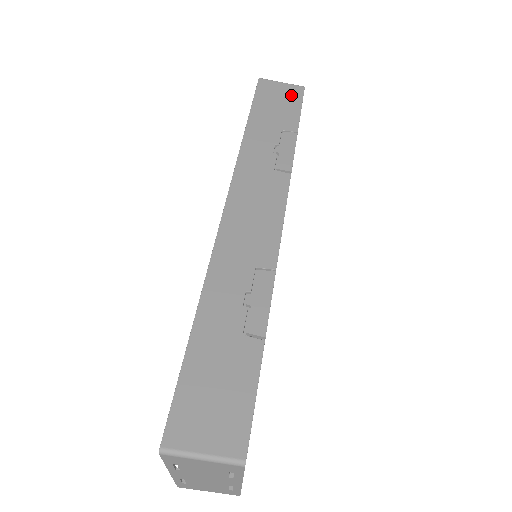
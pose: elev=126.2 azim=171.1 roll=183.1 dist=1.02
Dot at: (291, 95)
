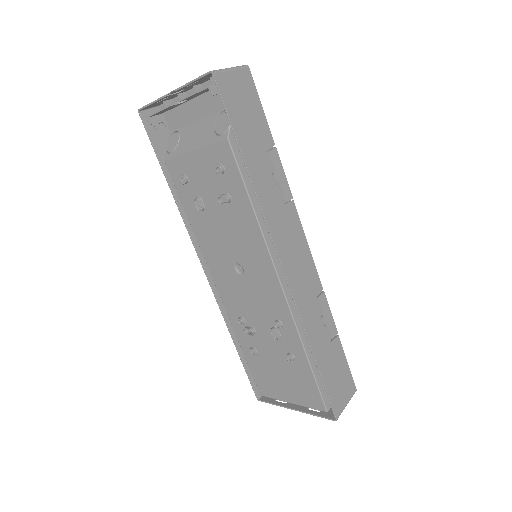
Dot at: (248, 89)
